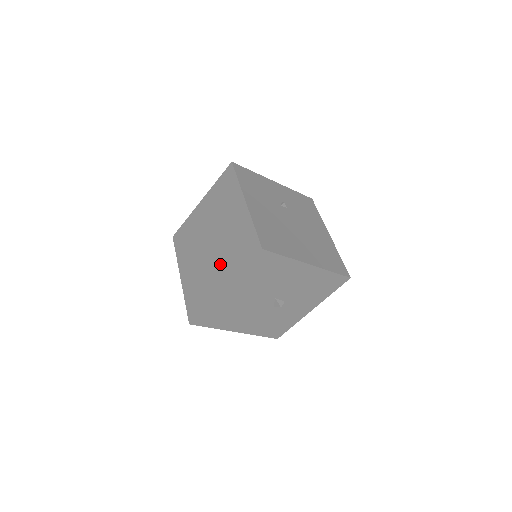
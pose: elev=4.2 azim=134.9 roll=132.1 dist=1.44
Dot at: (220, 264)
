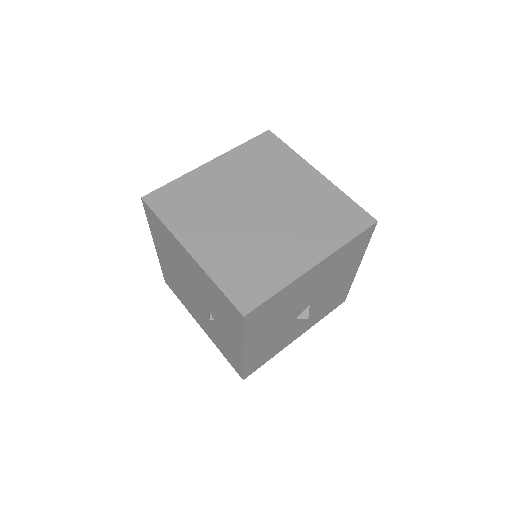
Dot at: (295, 235)
